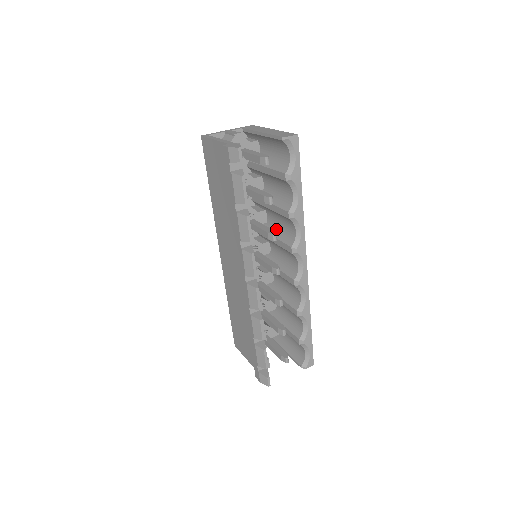
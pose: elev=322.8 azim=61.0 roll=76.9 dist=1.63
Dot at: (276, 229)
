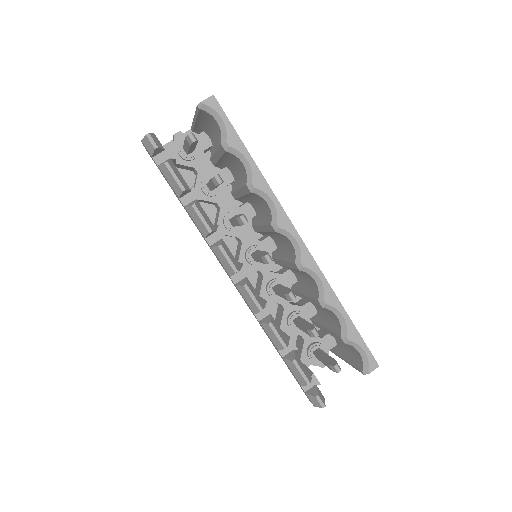
Dot at: (261, 216)
